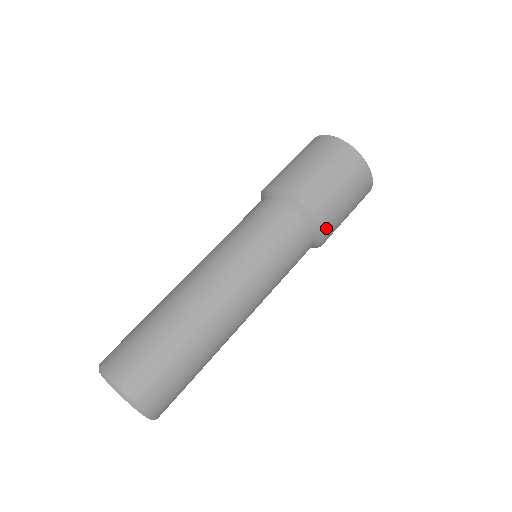
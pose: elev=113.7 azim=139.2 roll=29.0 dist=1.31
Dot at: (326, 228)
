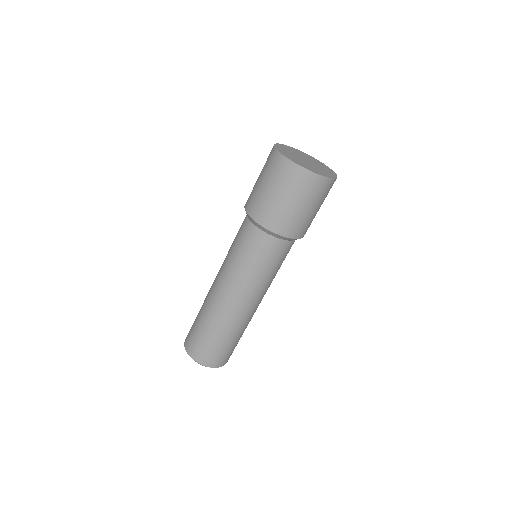
Dot at: (290, 234)
